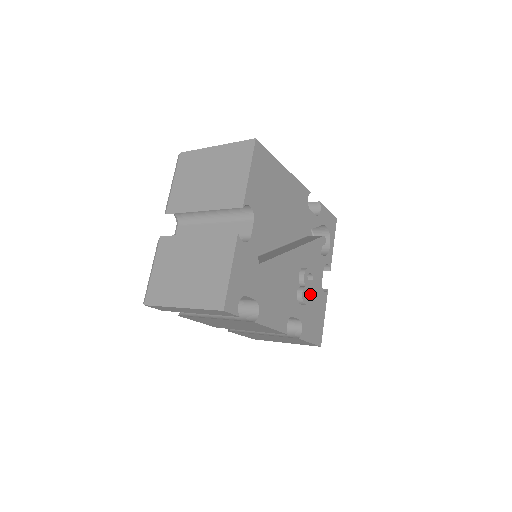
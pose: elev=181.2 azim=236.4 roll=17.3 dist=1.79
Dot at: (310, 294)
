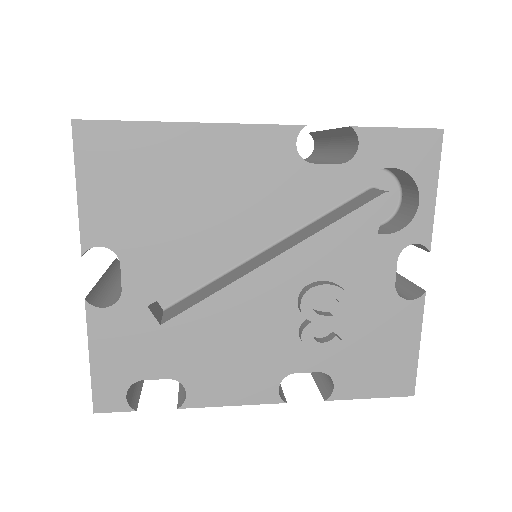
Dot at: (351, 320)
